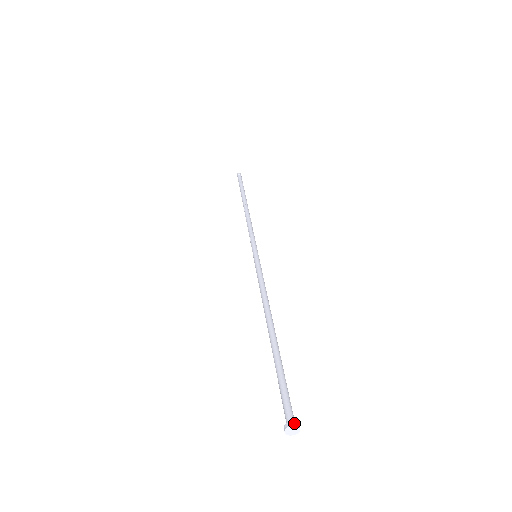
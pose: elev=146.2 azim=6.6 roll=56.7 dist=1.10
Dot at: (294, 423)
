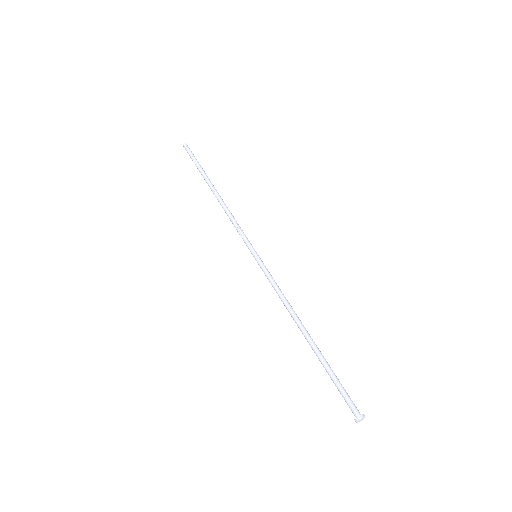
Dot at: (359, 418)
